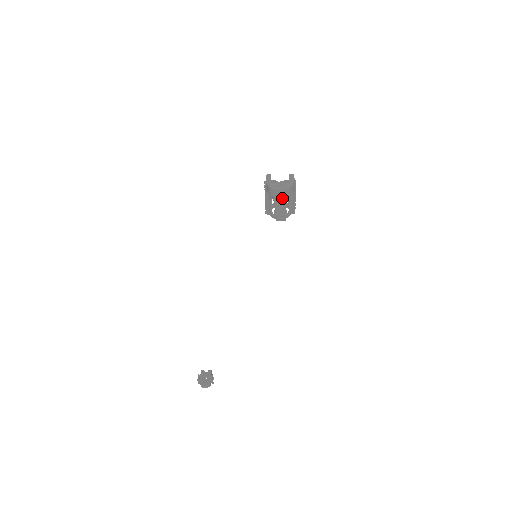
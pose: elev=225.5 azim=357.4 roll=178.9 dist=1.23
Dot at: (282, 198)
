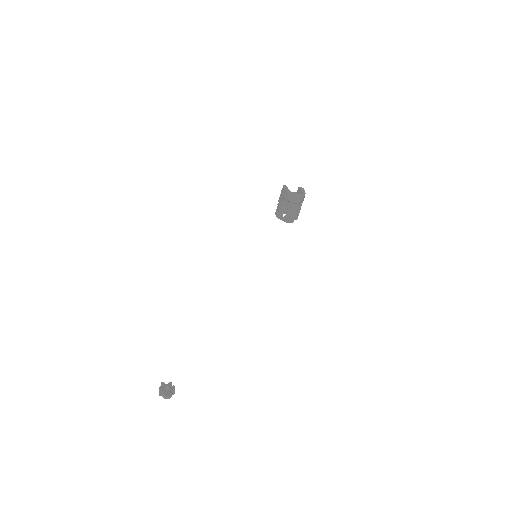
Dot at: (298, 203)
